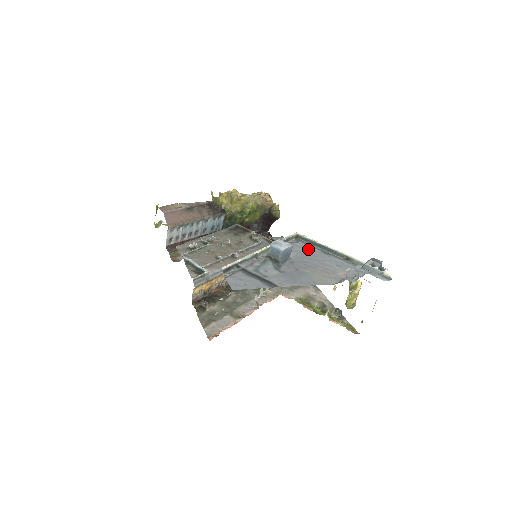
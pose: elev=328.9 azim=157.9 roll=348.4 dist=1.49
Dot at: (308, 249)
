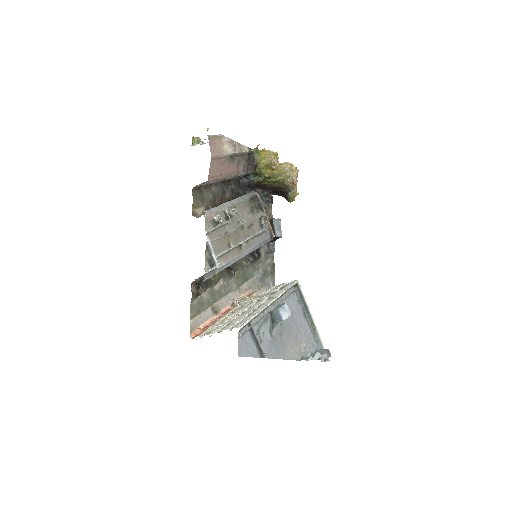
Dot at: (296, 305)
